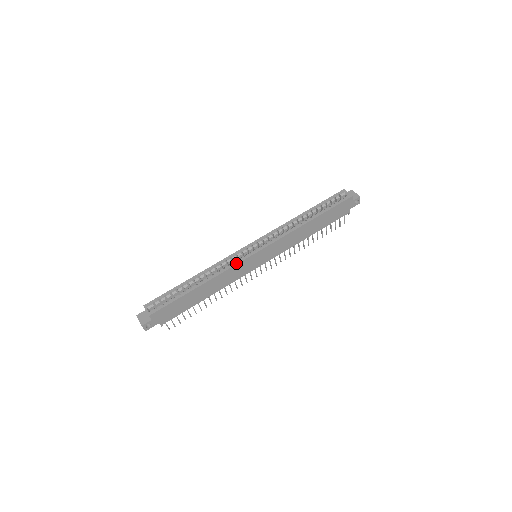
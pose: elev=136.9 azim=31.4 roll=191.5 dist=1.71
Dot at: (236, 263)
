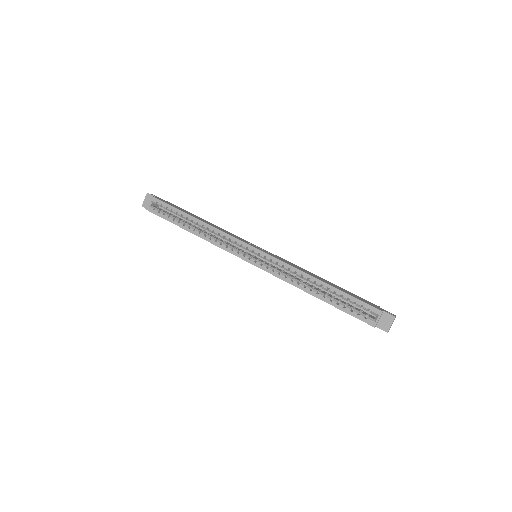
Dot at: (226, 249)
